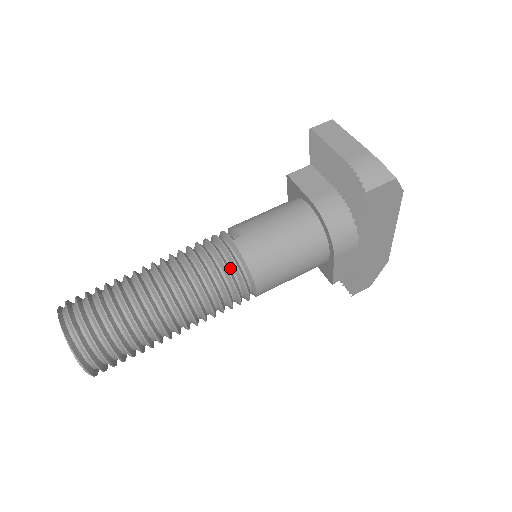
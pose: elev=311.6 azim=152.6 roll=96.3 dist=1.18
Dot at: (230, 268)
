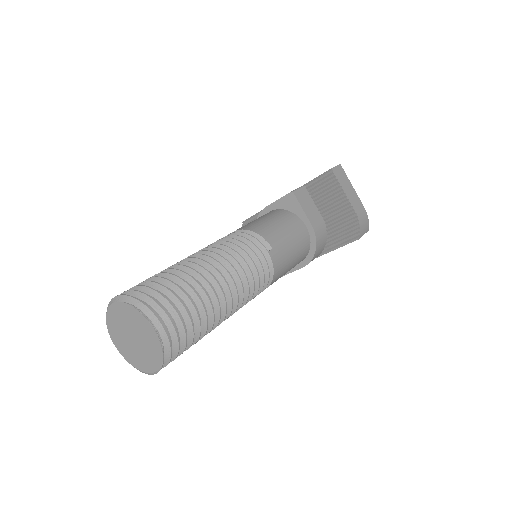
Dot at: (263, 276)
